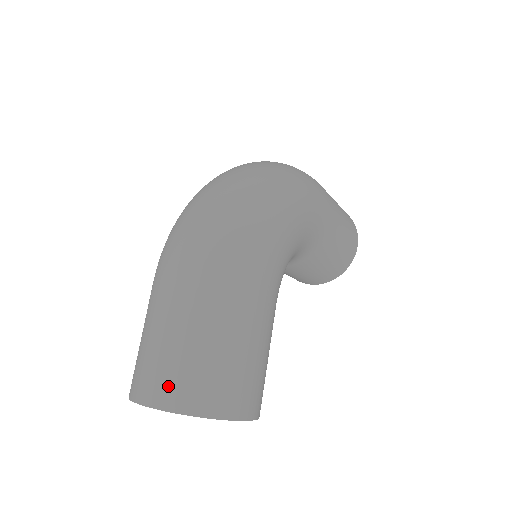
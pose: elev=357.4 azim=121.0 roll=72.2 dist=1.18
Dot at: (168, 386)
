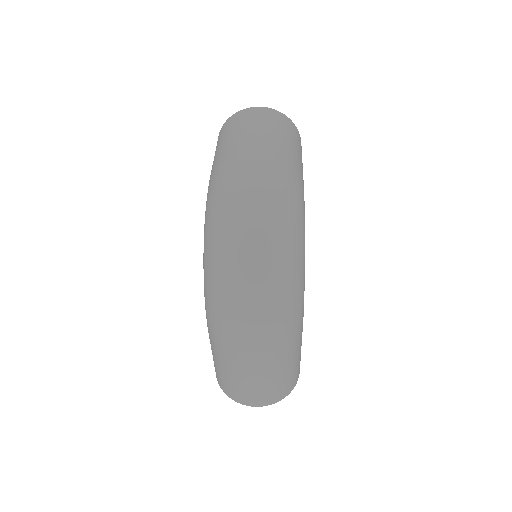
Dot at: (265, 399)
